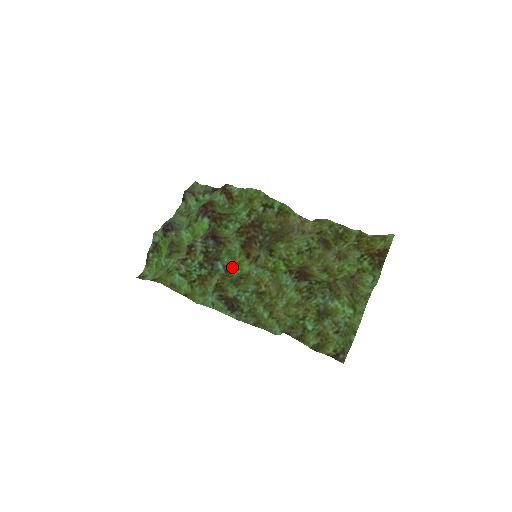
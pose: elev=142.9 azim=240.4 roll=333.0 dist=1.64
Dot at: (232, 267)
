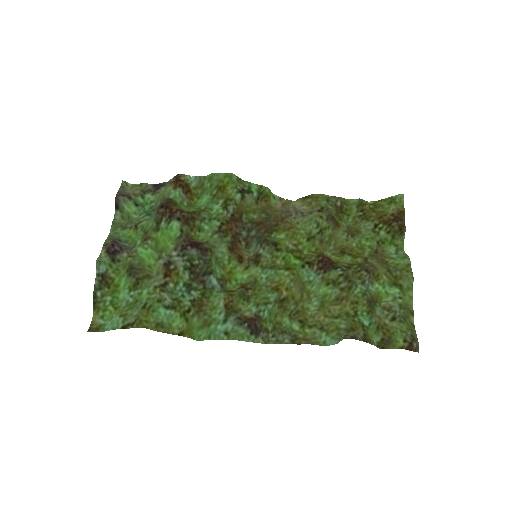
Dot at: (226, 279)
